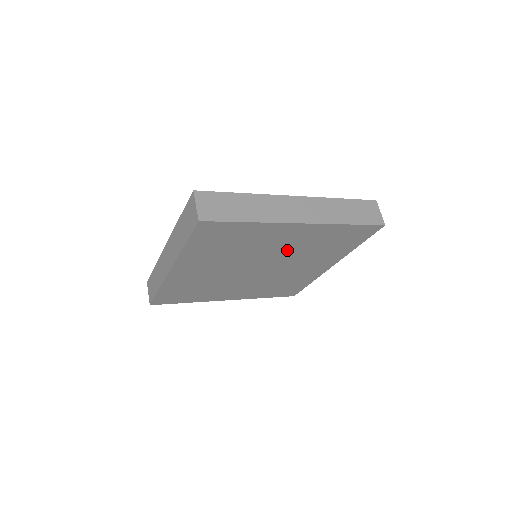
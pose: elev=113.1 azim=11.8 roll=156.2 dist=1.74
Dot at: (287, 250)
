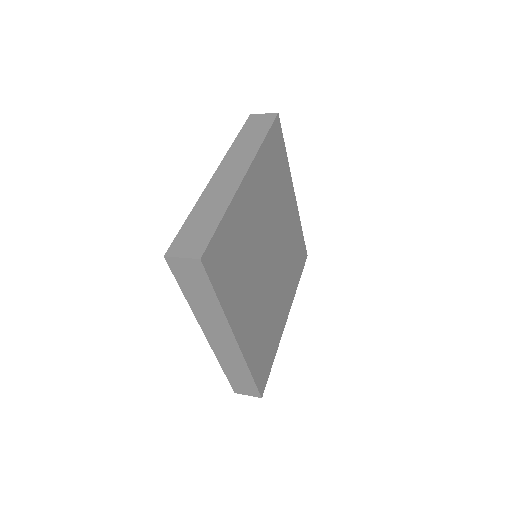
Dot at: (284, 236)
